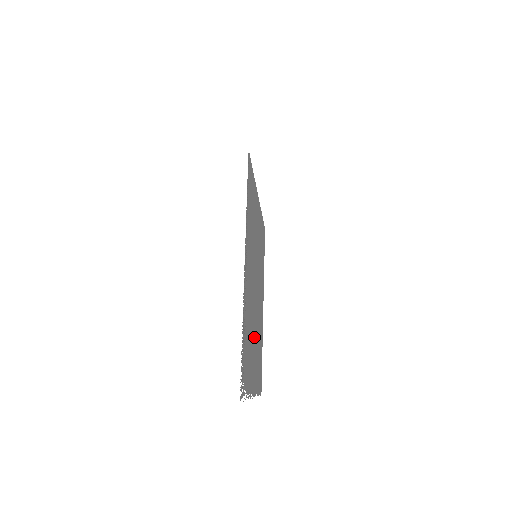
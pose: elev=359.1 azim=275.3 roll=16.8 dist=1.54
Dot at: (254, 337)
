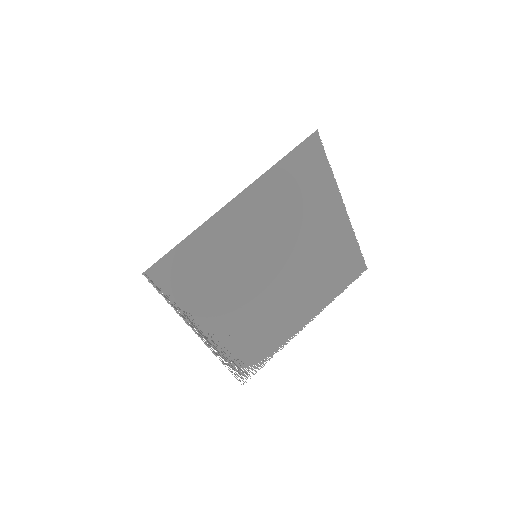
Dot at: (289, 299)
